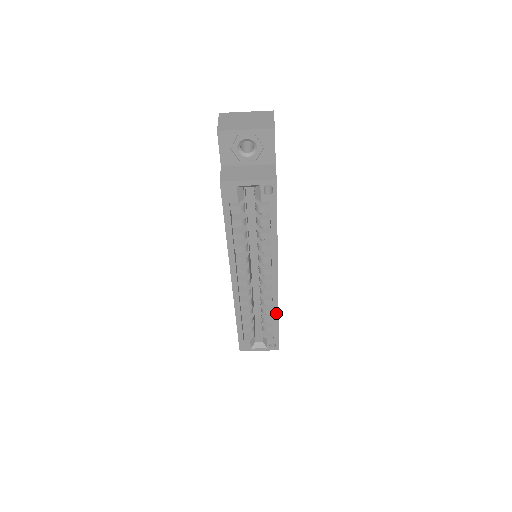
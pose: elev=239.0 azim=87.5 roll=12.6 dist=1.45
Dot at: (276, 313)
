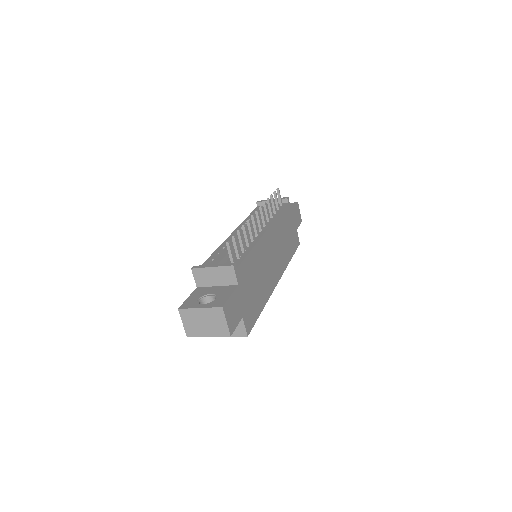
Dot at: (287, 264)
